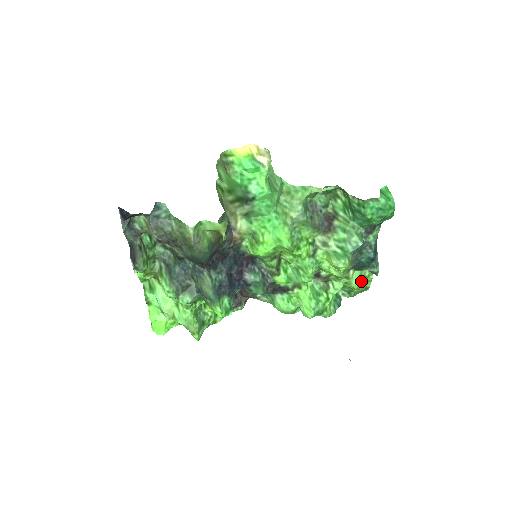
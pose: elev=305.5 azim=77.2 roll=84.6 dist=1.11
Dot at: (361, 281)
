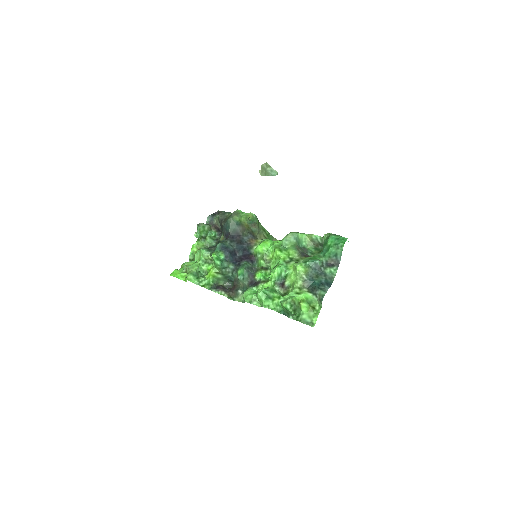
Dot at: (309, 303)
